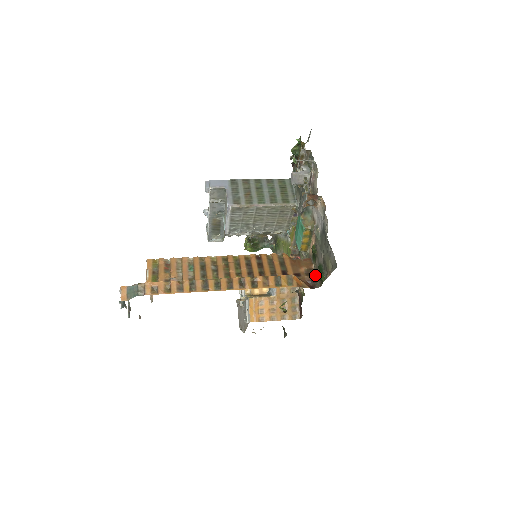
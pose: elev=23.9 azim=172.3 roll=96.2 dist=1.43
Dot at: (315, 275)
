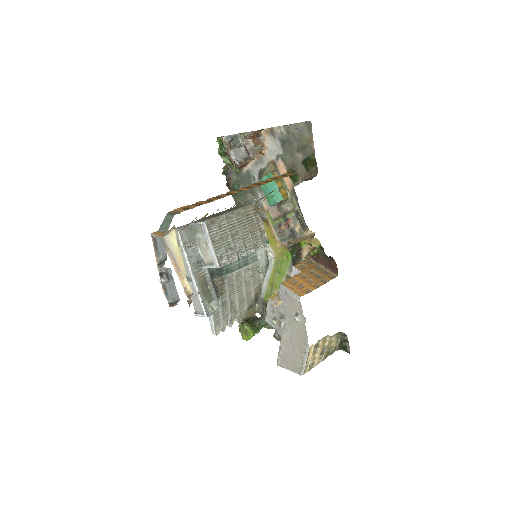
Dot at: occluded
